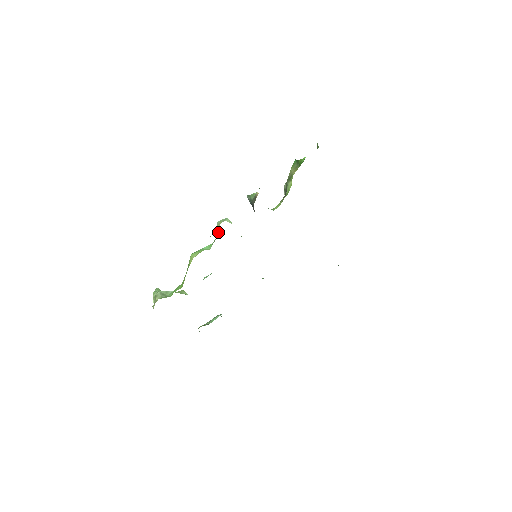
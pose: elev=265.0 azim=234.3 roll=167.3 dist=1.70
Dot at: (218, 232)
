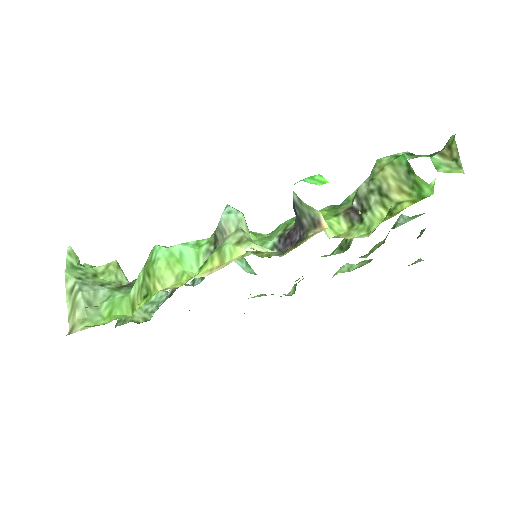
Dot at: (218, 237)
